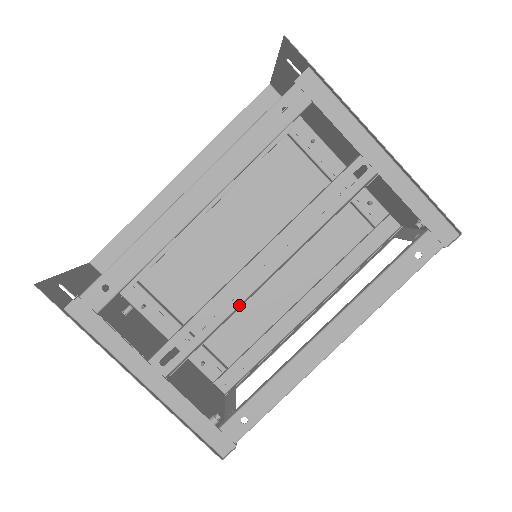
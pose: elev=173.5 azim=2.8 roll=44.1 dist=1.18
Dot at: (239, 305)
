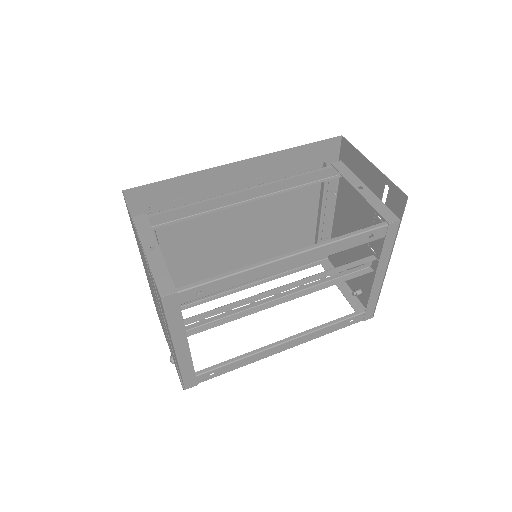
Dot at: (249, 309)
